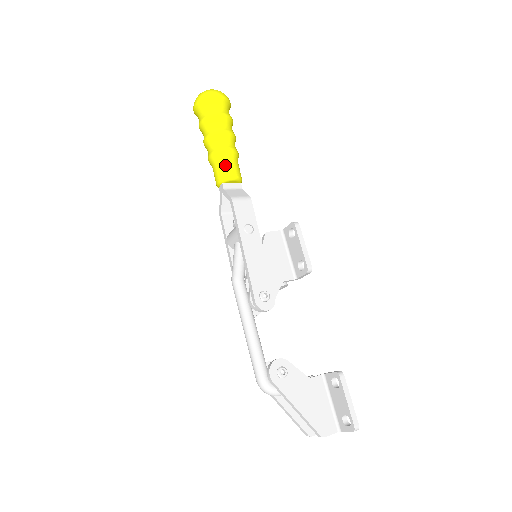
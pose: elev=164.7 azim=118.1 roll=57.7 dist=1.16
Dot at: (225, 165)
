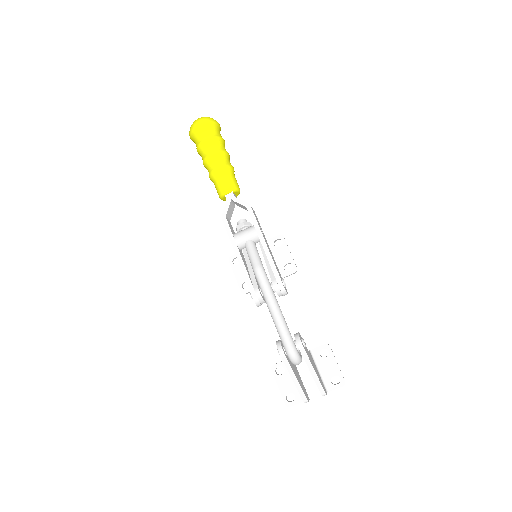
Dot at: (234, 179)
